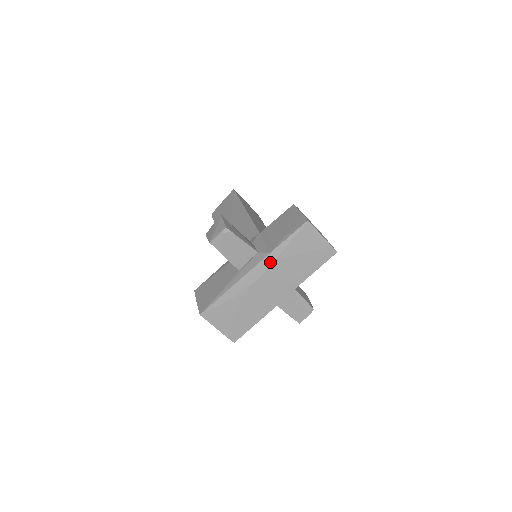
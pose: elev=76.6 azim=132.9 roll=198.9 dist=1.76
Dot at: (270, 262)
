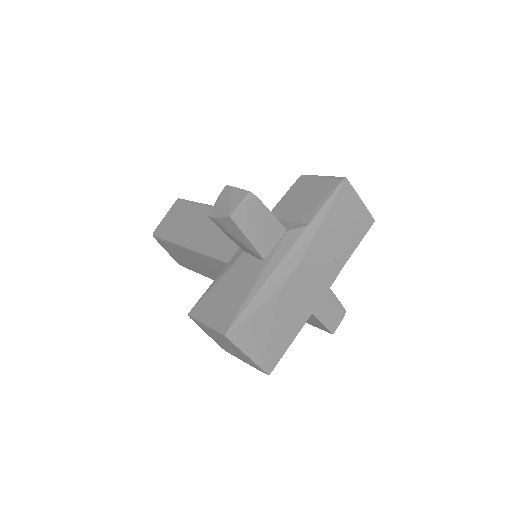
Dot at: (309, 239)
